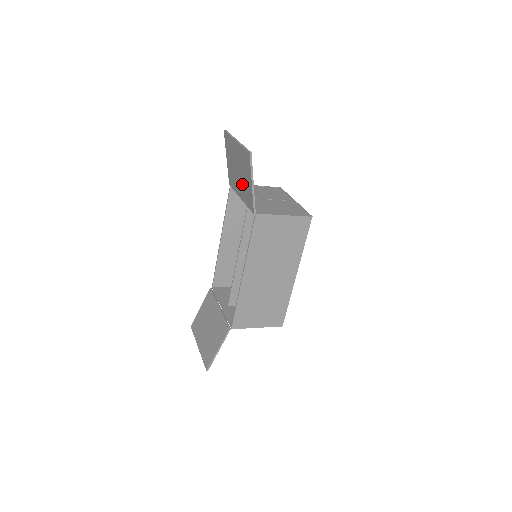
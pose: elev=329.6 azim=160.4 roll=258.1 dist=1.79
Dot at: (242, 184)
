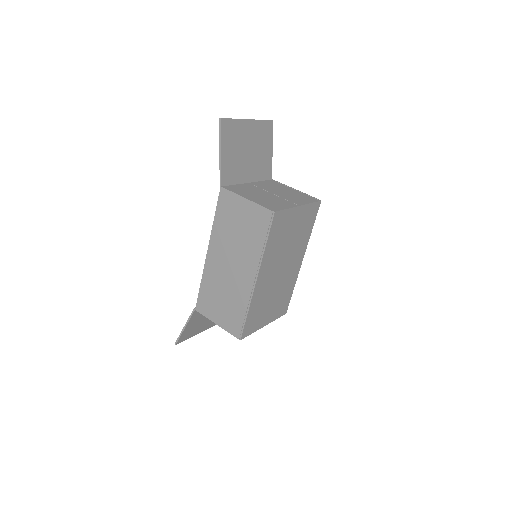
Dot at: (240, 163)
